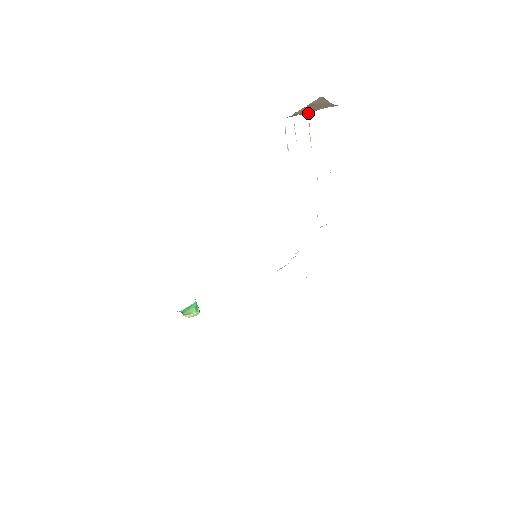
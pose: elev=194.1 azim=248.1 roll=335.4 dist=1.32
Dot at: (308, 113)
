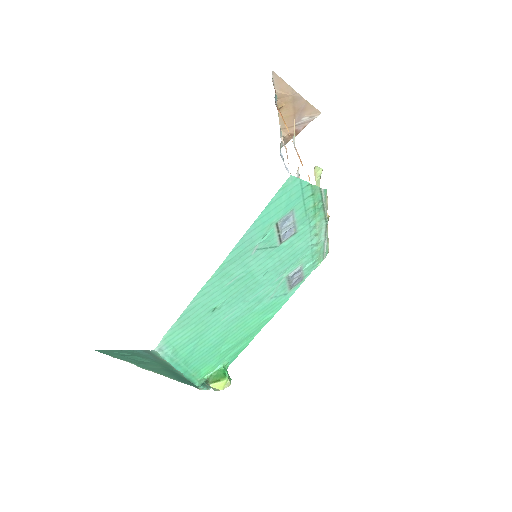
Dot at: (298, 133)
